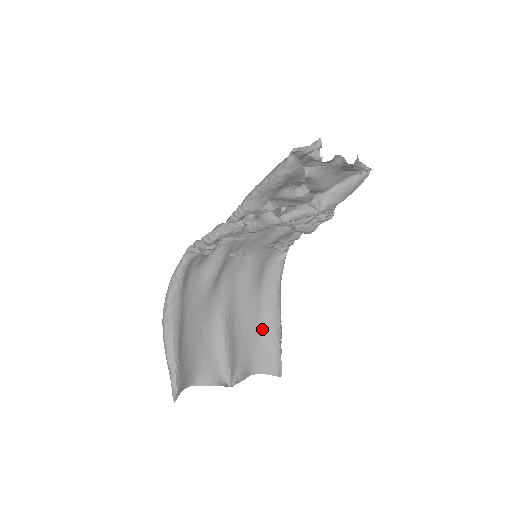
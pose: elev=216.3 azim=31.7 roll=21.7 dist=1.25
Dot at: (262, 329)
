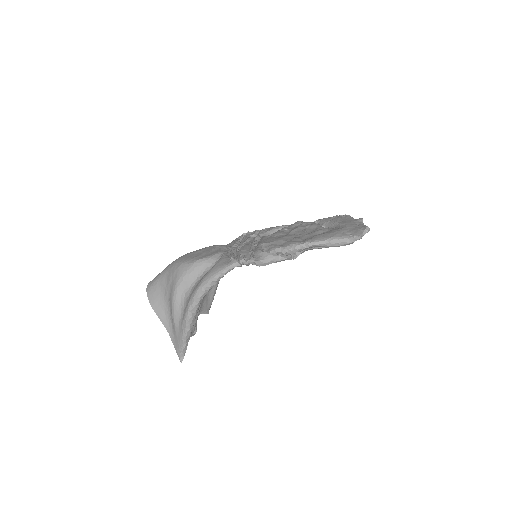
Dot at: occluded
